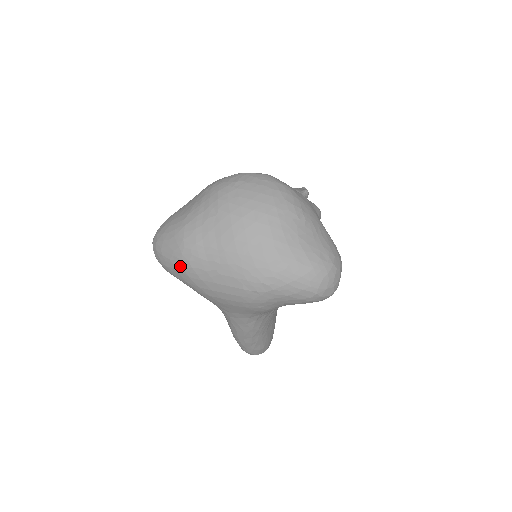
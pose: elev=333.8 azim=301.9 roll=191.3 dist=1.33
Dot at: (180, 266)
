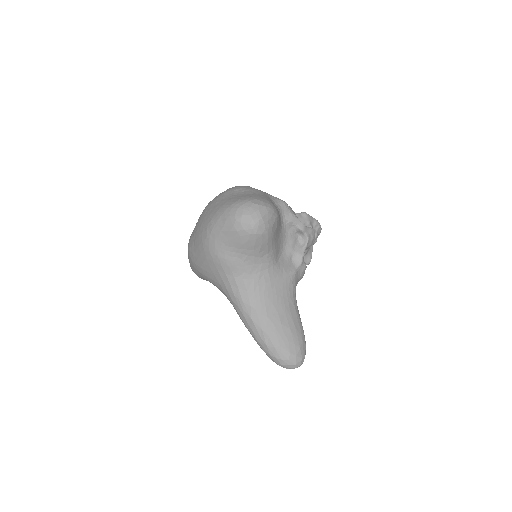
Dot at: occluded
